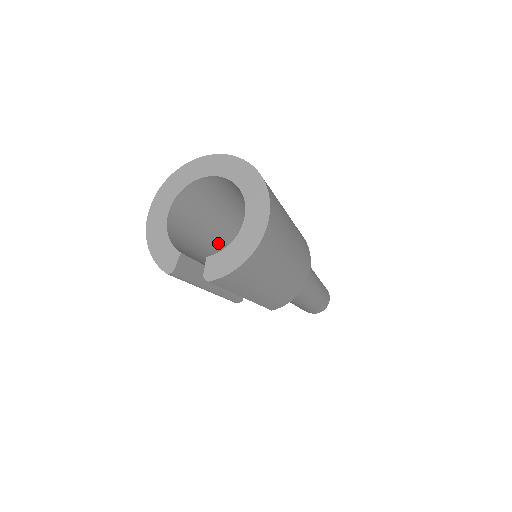
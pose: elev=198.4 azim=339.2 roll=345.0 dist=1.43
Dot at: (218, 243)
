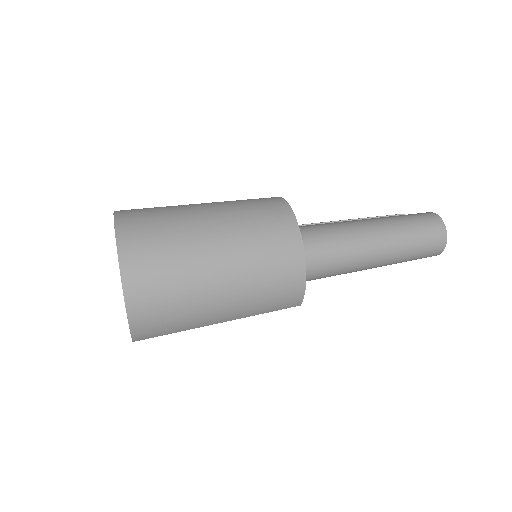
Dot at: occluded
